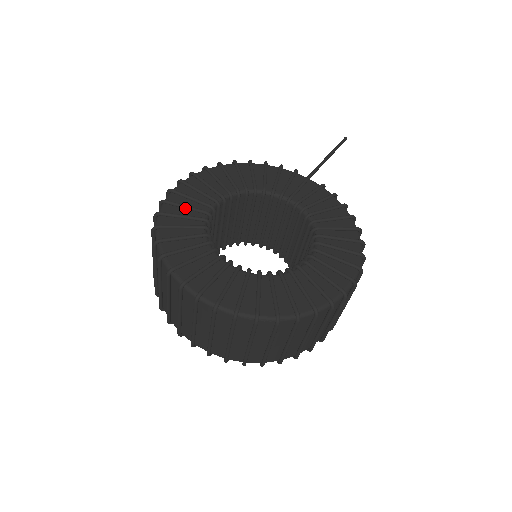
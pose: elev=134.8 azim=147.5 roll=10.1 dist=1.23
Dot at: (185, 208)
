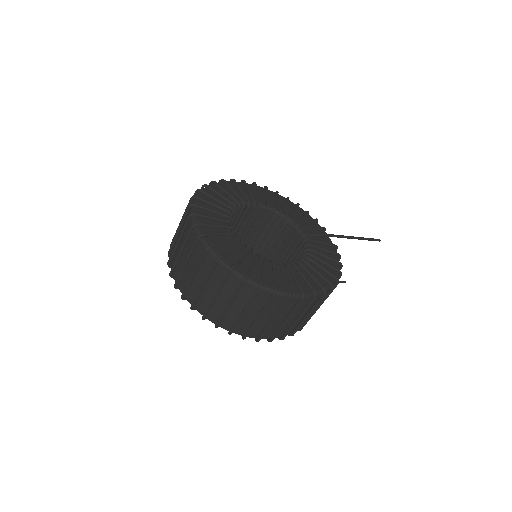
Dot at: (232, 191)
